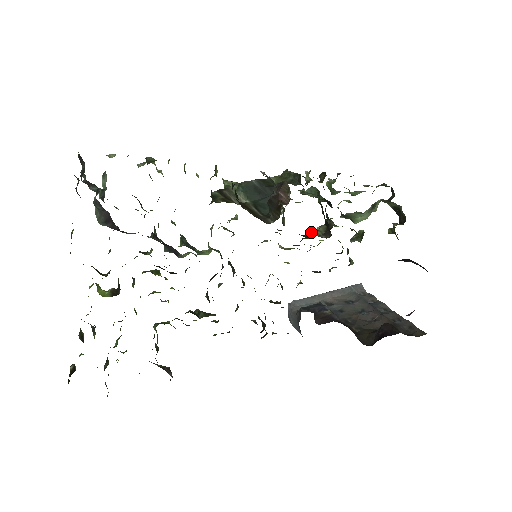
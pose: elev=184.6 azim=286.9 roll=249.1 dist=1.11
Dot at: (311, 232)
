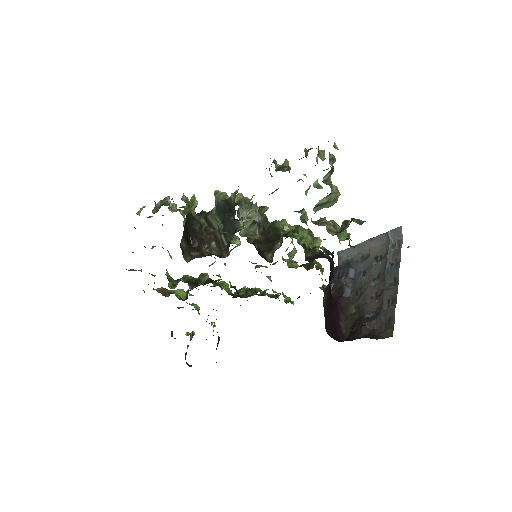
Dot at: occluded
